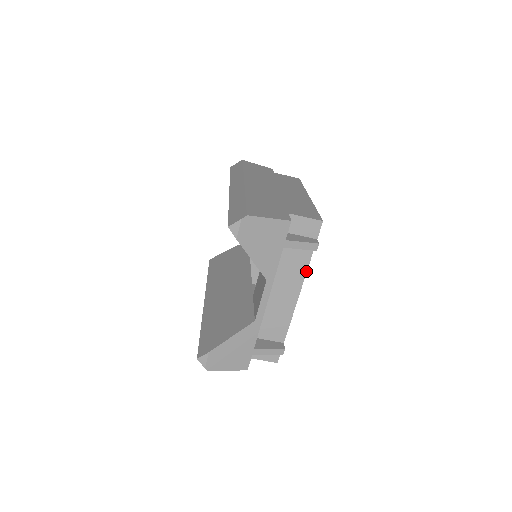
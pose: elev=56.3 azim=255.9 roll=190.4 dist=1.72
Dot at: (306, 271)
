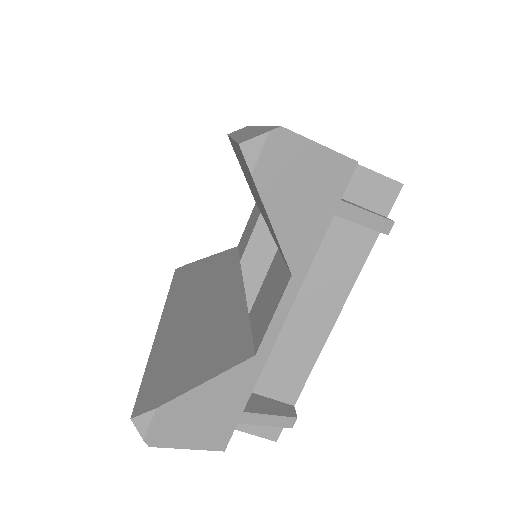
Dot at: (357, 275)
